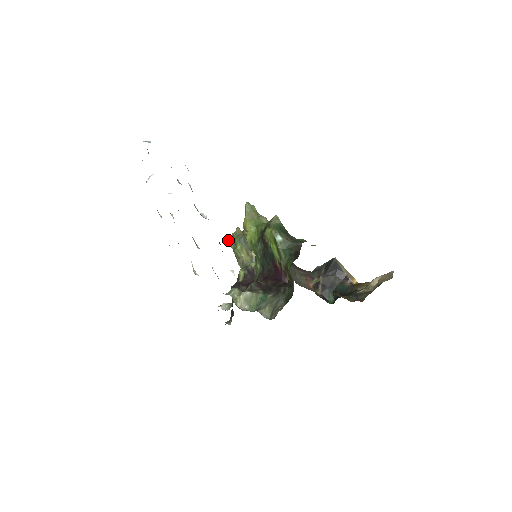
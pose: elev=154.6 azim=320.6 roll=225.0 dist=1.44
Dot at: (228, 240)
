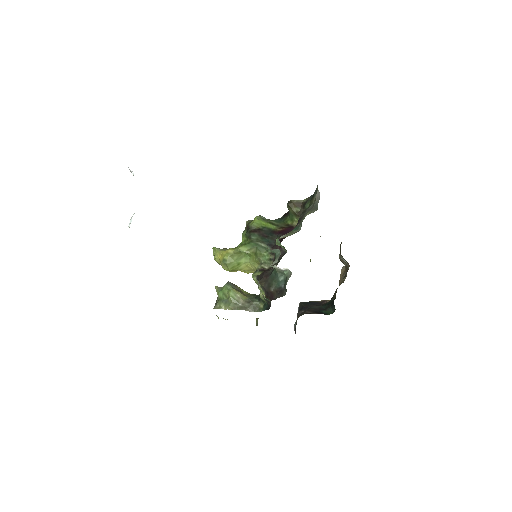
Dot at: occluded
